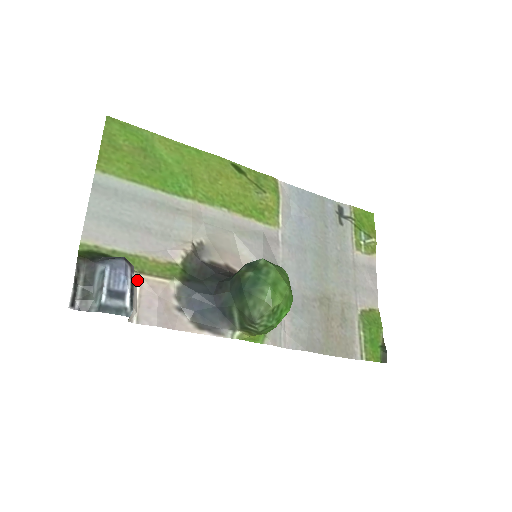
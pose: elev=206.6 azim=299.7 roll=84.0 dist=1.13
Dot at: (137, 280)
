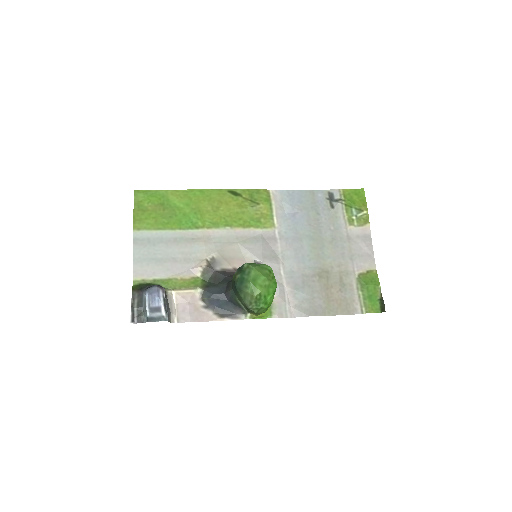
Dot at: (173, 295)
